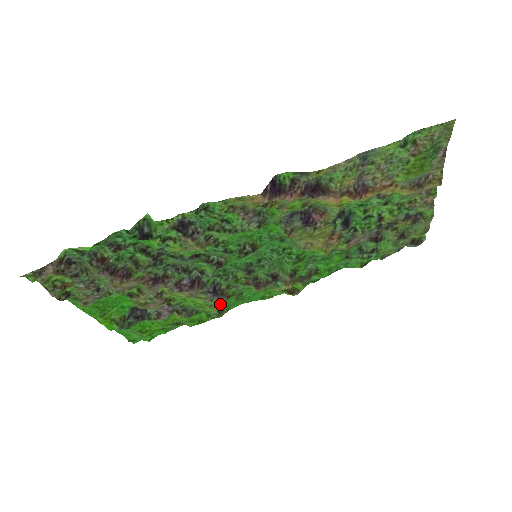
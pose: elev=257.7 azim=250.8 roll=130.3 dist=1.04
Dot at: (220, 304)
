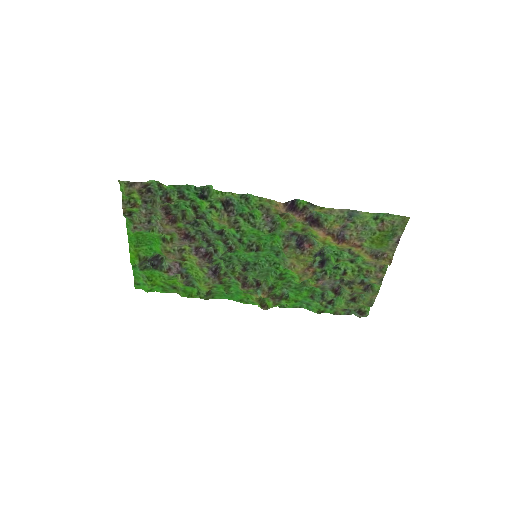
Dot at: (212, 286)
